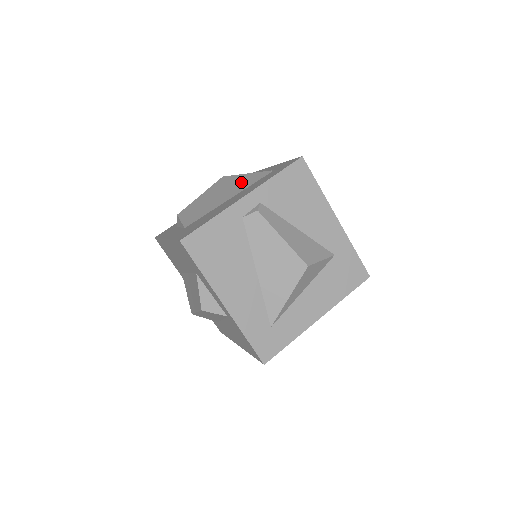
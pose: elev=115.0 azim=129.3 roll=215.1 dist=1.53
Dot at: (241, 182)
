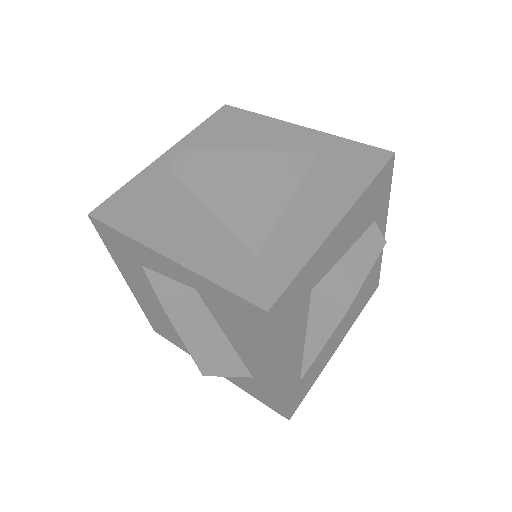
Dot at: occluded
